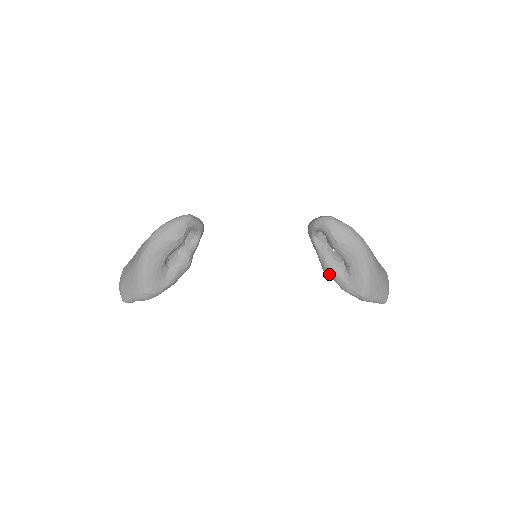
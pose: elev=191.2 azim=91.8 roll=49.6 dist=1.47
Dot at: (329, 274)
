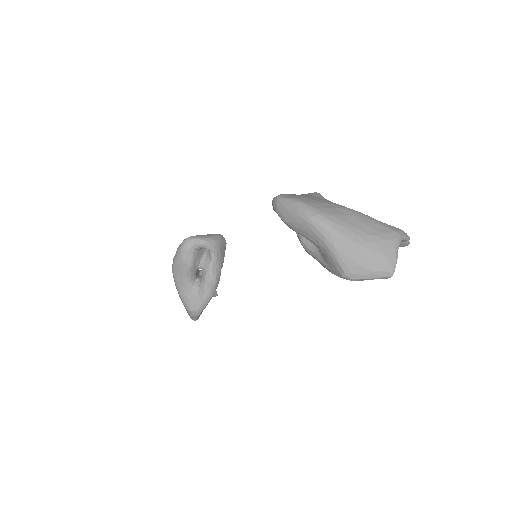
Dot at: (313, 257)
